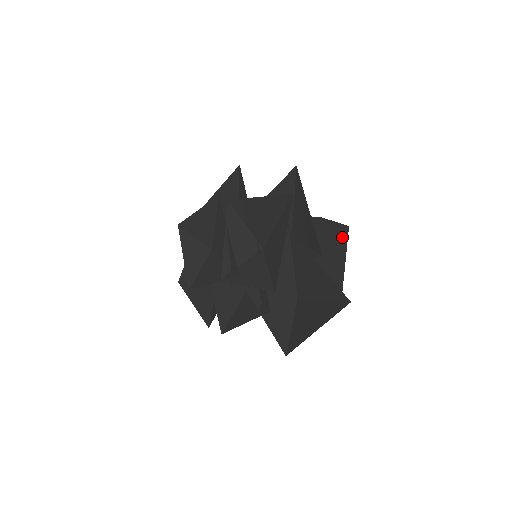
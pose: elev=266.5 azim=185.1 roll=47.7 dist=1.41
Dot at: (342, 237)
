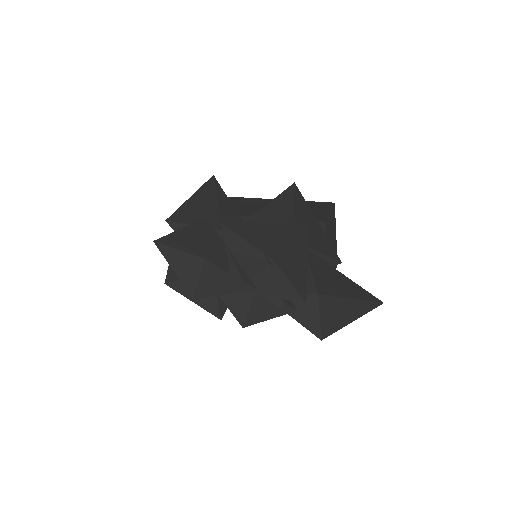
Dot at: (333, 217)
